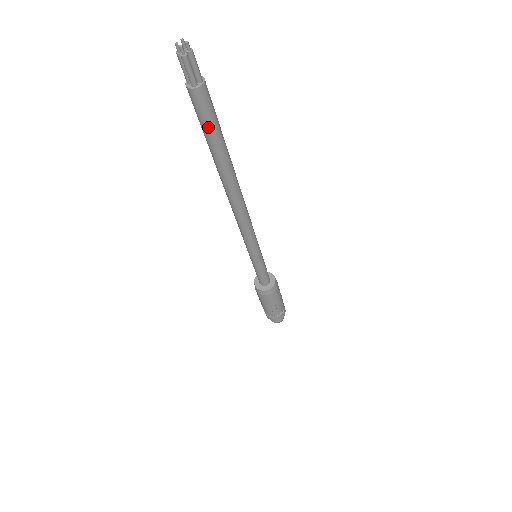
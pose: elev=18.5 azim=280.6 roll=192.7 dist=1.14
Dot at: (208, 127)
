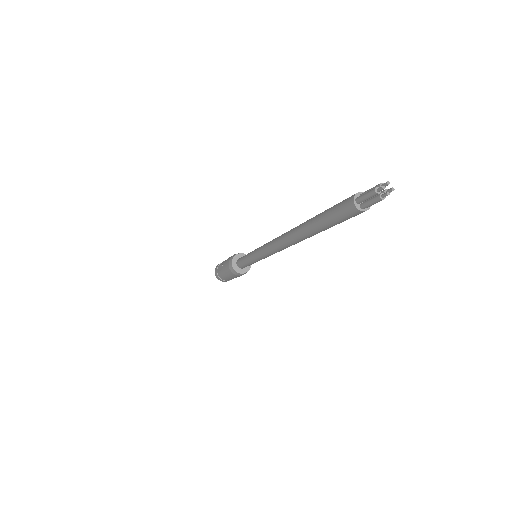
Dot at: (338, 223)
